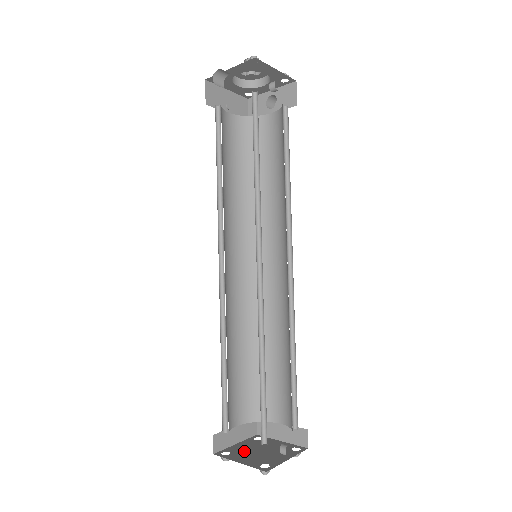
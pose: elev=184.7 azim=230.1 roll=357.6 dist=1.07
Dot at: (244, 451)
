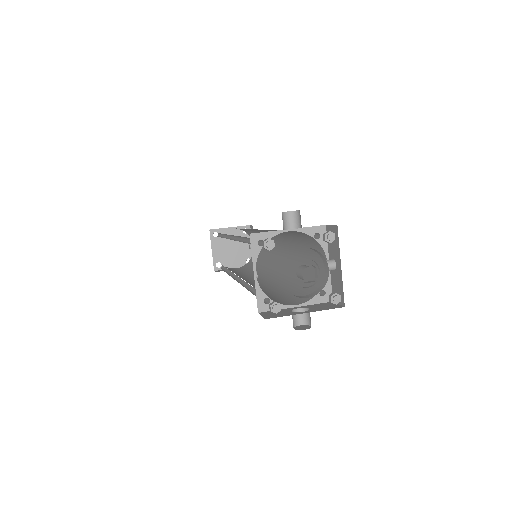
Dot at: (225, 255)
